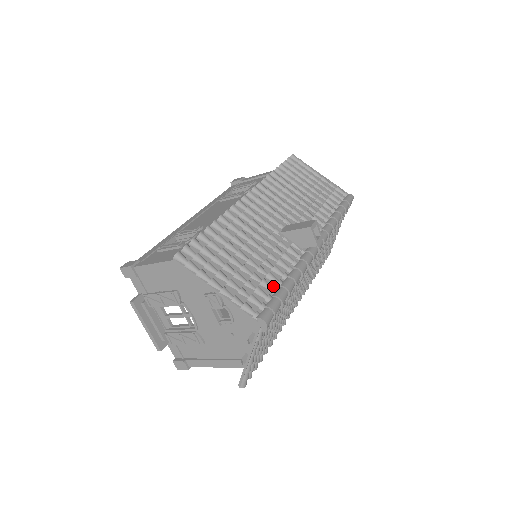
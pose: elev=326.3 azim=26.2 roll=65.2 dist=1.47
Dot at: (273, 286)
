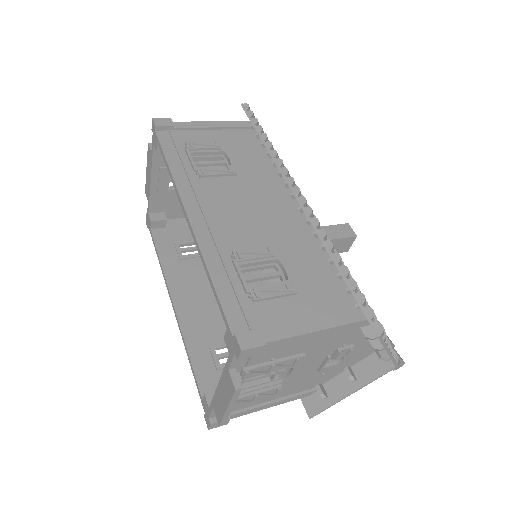
Dot at: occluded
